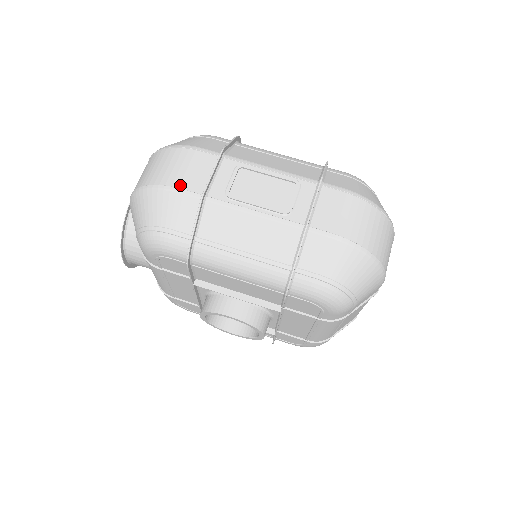
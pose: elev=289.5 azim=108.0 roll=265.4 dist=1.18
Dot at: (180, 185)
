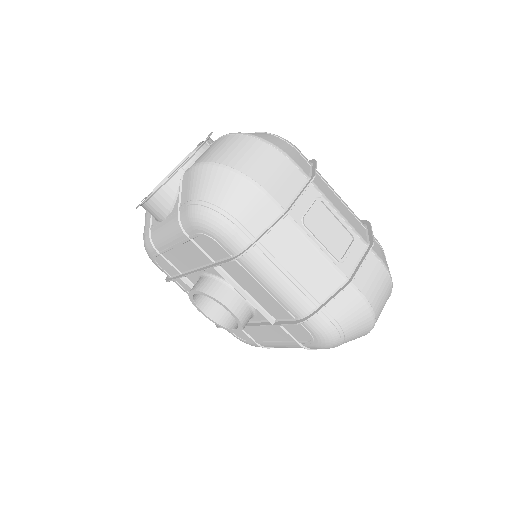
Dot at: (270, 190)
